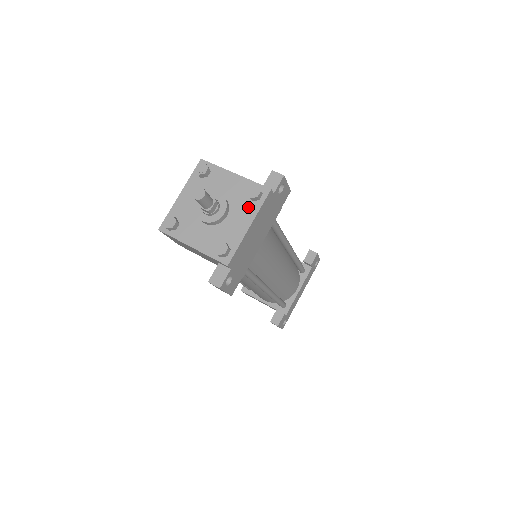
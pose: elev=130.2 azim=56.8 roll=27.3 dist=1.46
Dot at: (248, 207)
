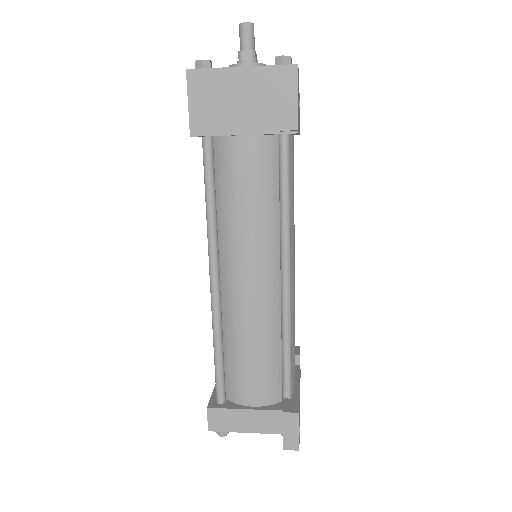
Dot at: occluded
